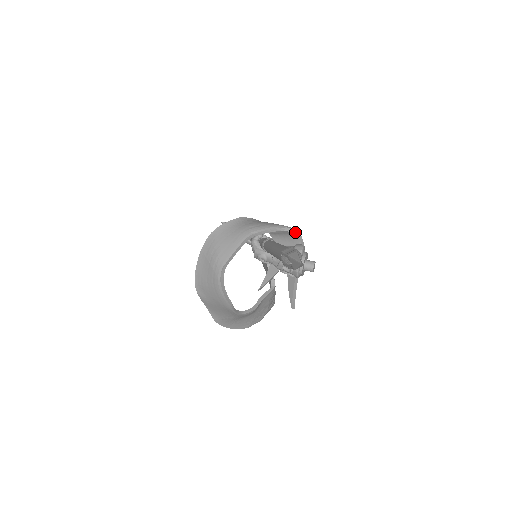
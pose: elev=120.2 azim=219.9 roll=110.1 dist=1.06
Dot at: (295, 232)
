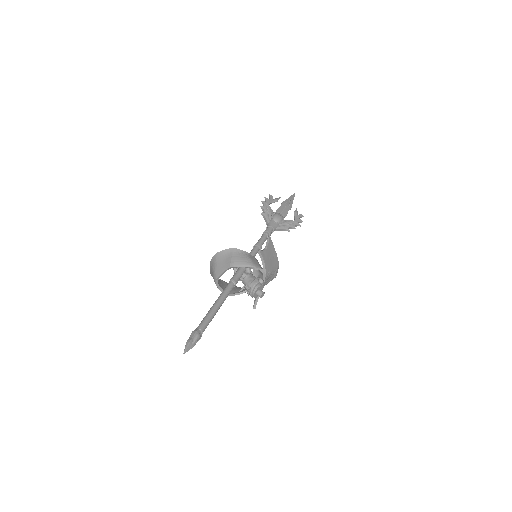
Dot at: (258, 269)
